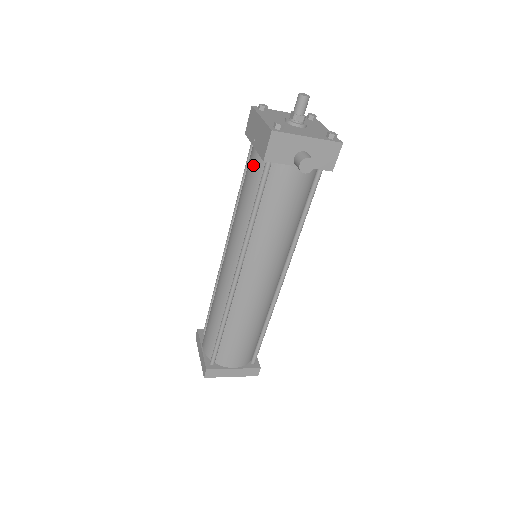
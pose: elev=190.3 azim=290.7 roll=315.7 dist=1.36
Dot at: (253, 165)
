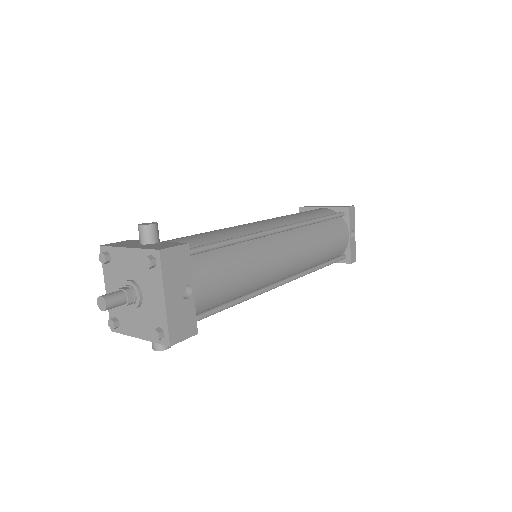
Dot at: occluded
